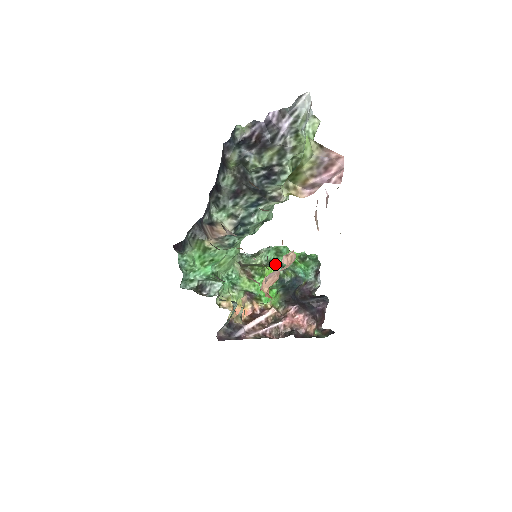
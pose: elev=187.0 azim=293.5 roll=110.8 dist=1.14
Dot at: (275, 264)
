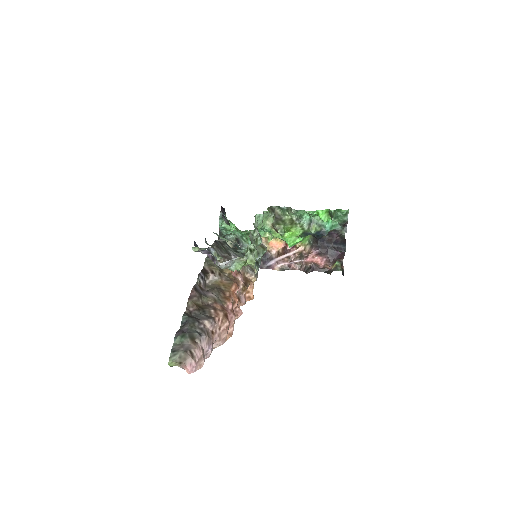
Dot at: (302, 221)
